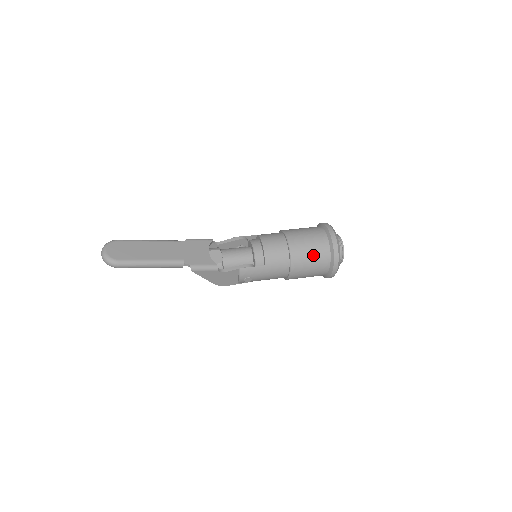
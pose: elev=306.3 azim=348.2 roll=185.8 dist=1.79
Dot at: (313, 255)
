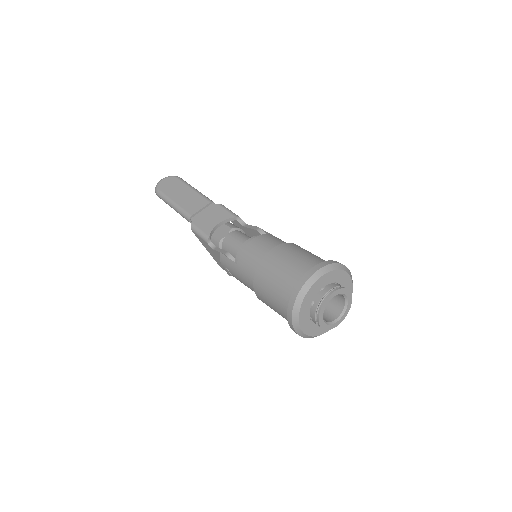
Dot at: (275, 283)
